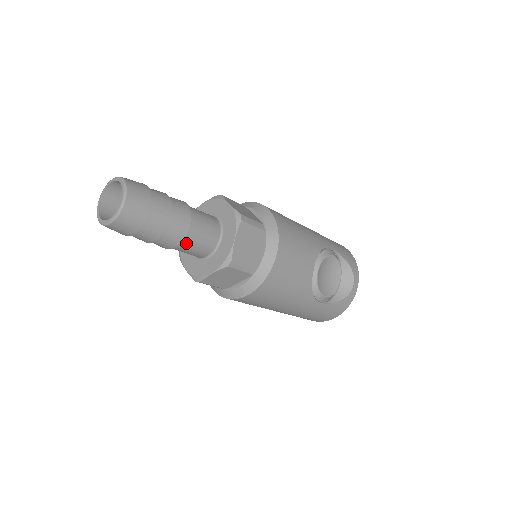
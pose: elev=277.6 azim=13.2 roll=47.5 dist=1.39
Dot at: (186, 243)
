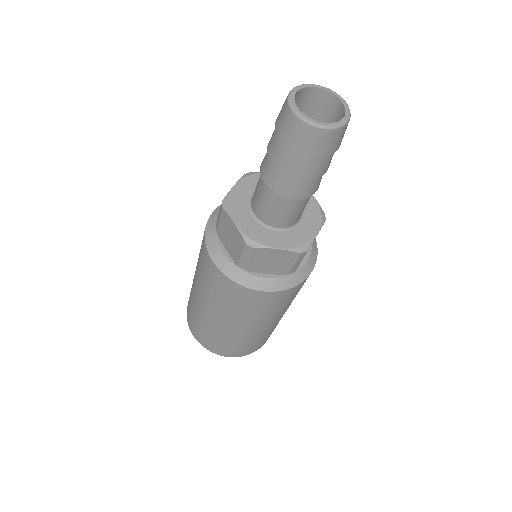
Dot at: occluded
